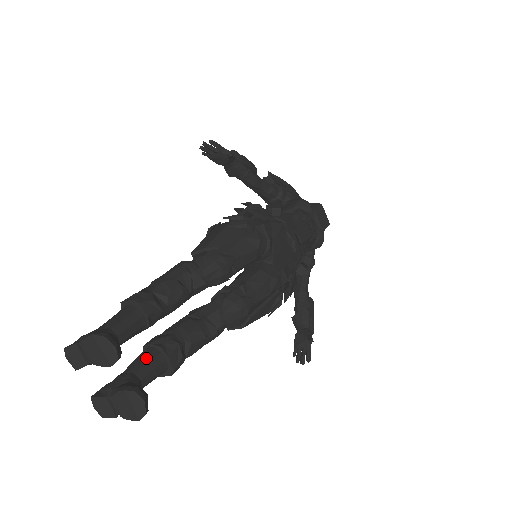
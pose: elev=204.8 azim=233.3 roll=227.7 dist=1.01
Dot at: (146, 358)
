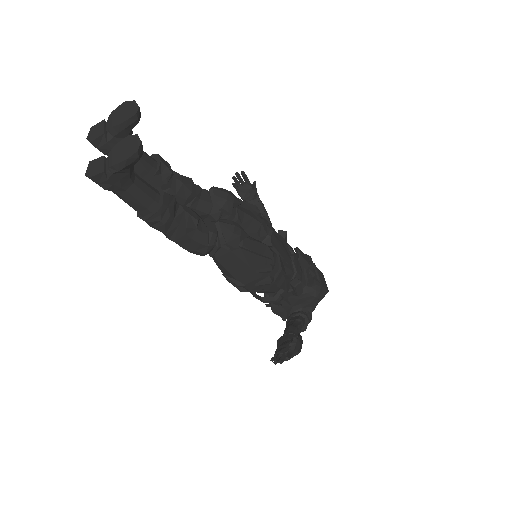
Dot at: occluded
